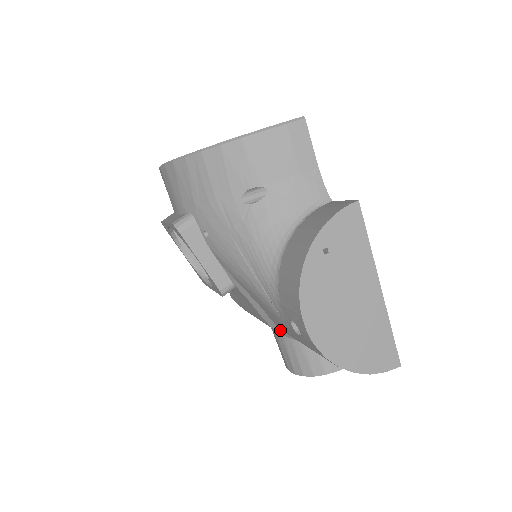
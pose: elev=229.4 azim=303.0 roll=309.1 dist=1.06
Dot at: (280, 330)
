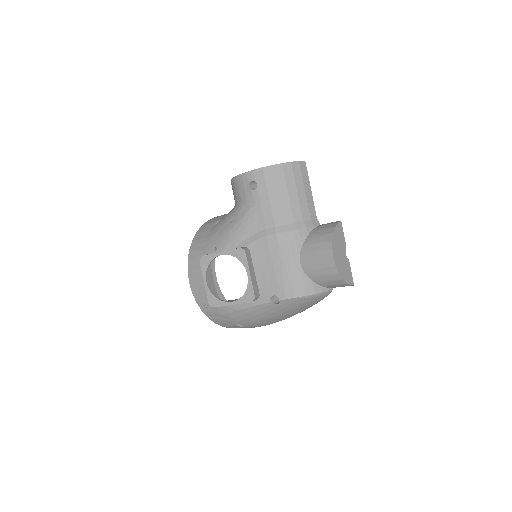
Dot at: (280, 228)
